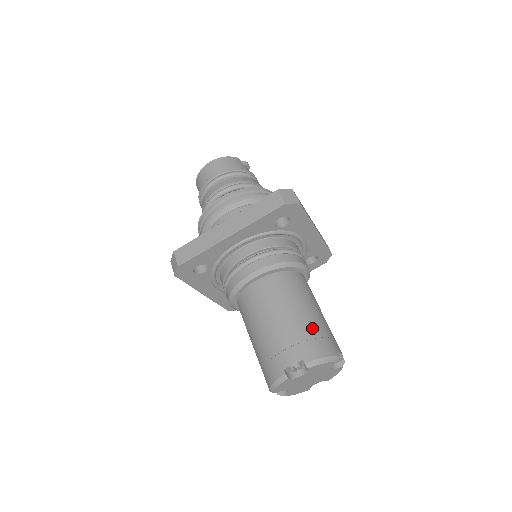
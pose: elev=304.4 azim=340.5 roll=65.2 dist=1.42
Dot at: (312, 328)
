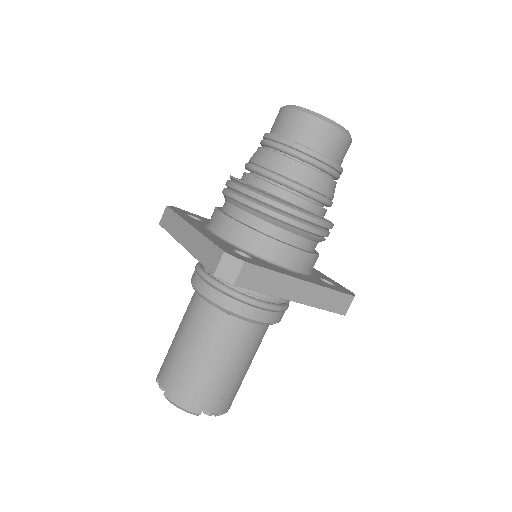
Dot at: occluded
